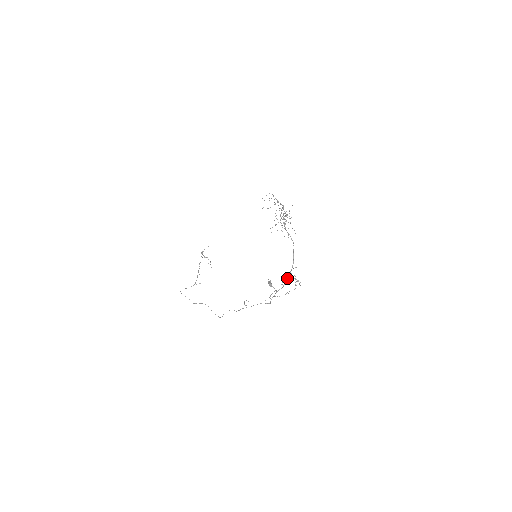
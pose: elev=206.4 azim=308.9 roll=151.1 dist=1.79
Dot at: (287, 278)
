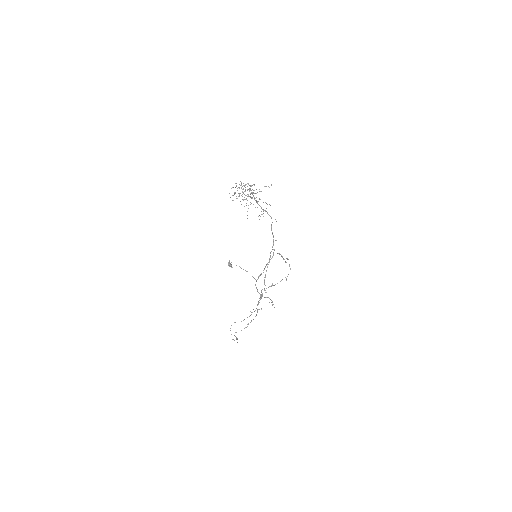
Dot at: occluded
